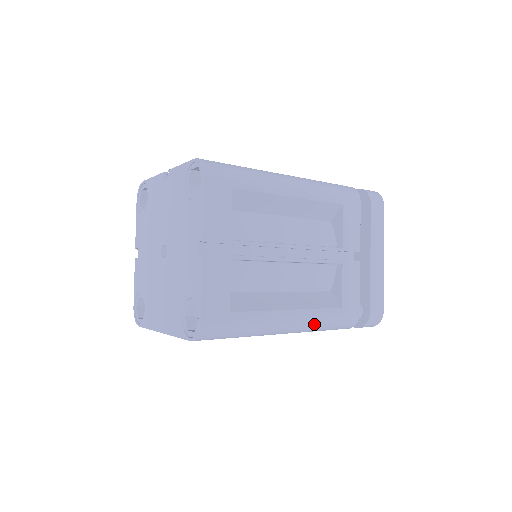
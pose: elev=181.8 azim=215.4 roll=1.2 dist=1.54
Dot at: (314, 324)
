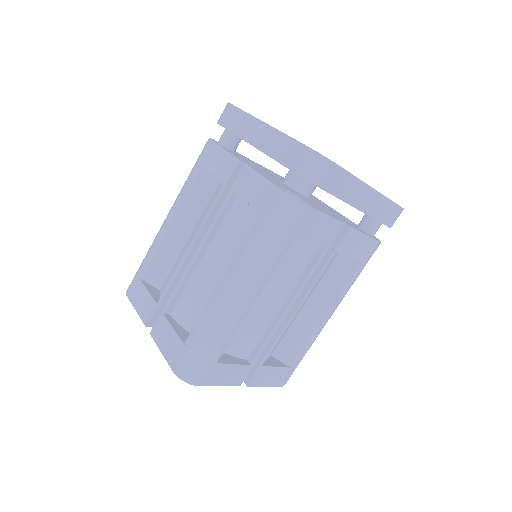
Dot at: occluded
